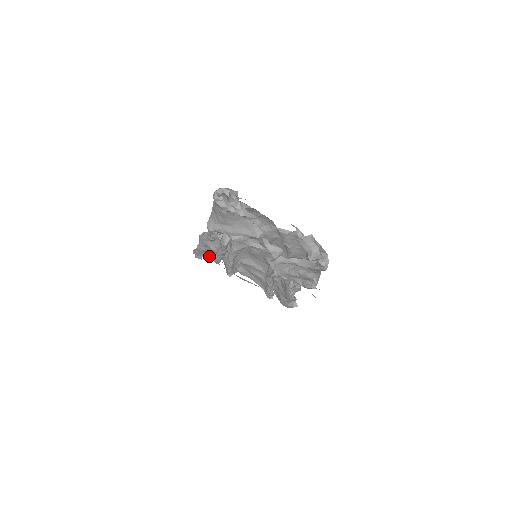
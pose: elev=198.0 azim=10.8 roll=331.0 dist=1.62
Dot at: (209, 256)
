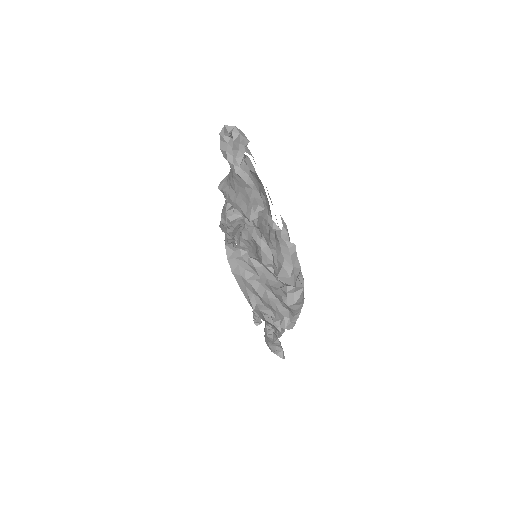
Dot at: occluded
